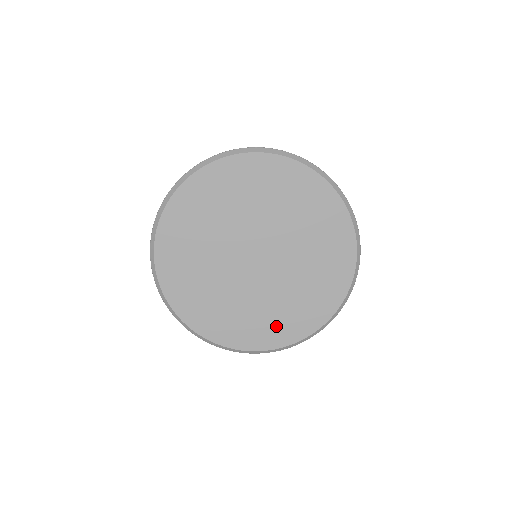
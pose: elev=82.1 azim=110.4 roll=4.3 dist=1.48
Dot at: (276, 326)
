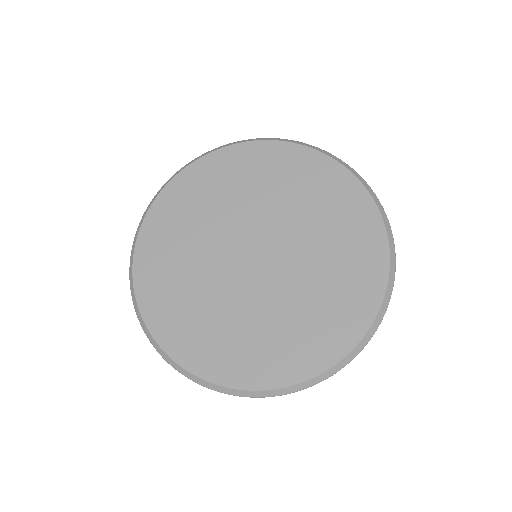
Dot at: (195, 334)
